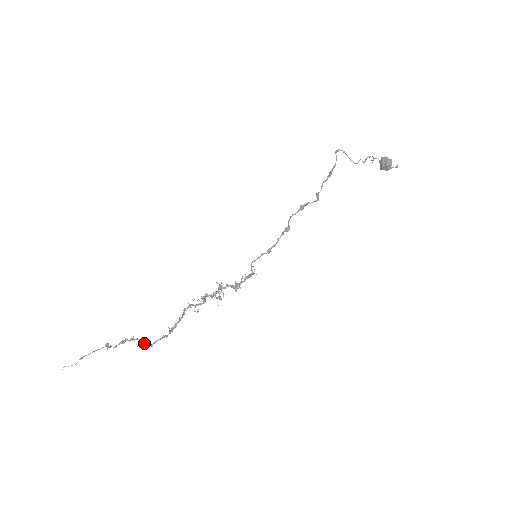
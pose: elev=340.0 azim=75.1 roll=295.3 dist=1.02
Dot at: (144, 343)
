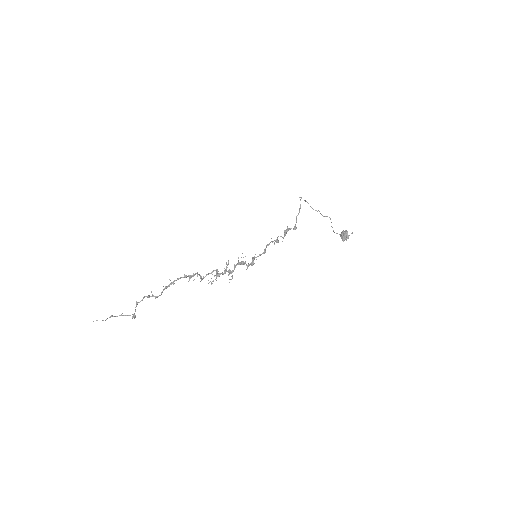
Dot at: (168, 286)
